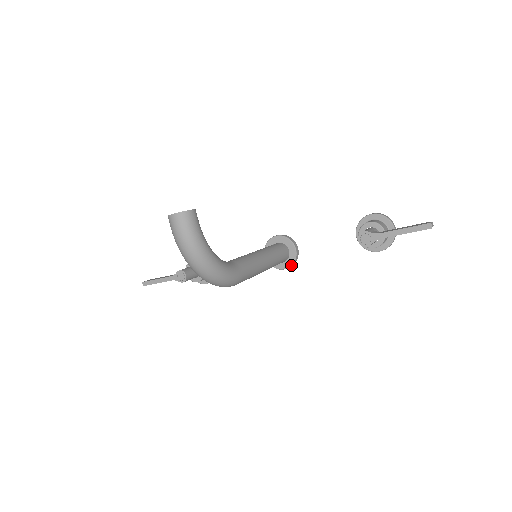
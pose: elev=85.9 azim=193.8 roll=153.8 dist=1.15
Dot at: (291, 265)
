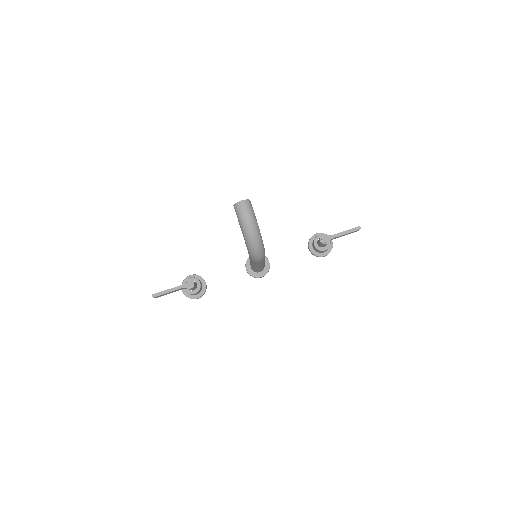
Dot at: (266, 273)
